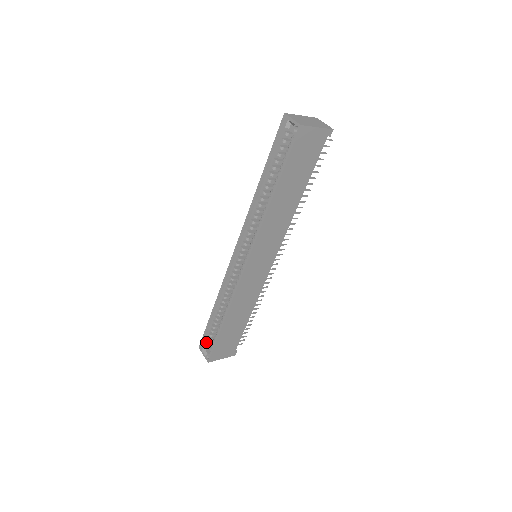
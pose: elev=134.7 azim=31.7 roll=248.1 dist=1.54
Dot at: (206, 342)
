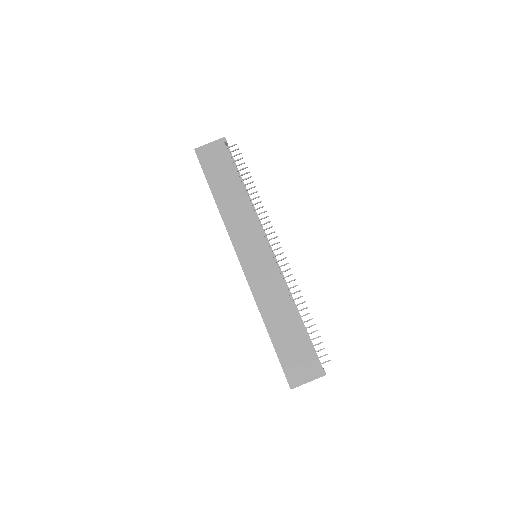
Dot at: occluded
